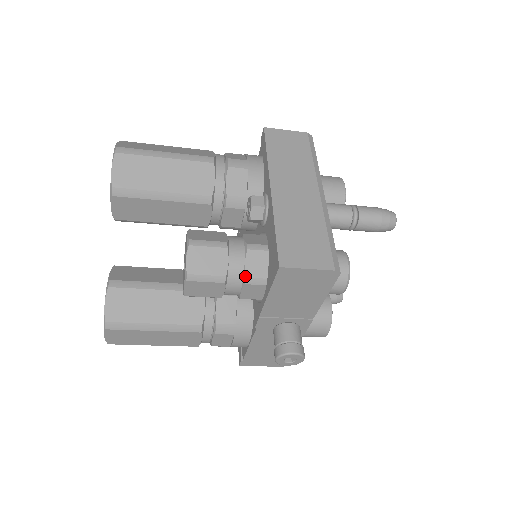
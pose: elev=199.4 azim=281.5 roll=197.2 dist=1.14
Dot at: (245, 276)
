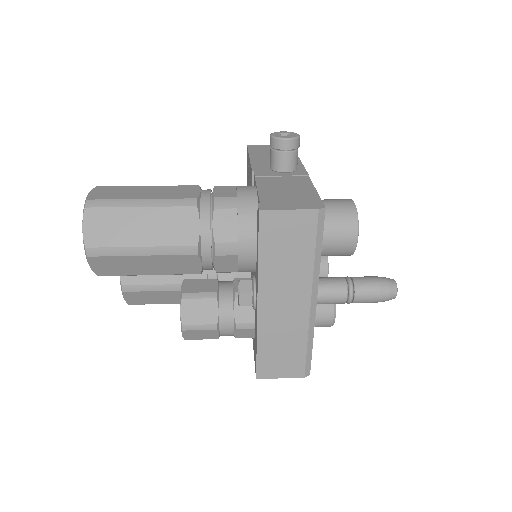
Dot at: occluded
